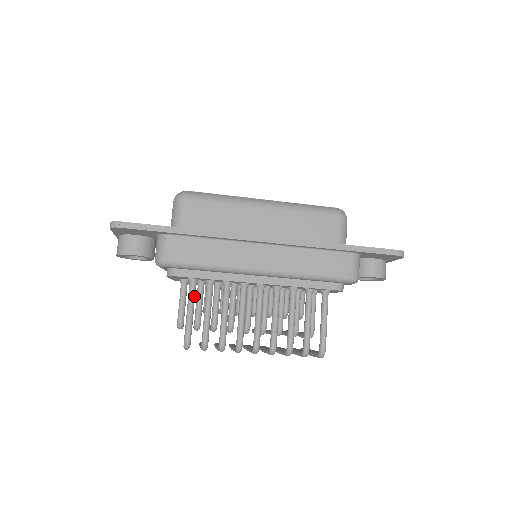
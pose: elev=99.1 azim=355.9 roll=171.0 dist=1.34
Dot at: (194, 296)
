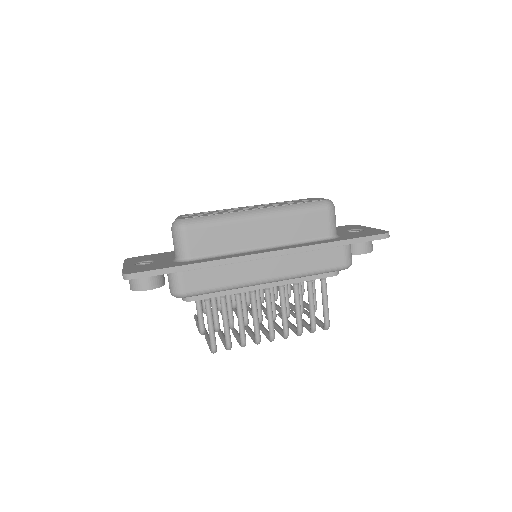
Dot at: (211, 311)
